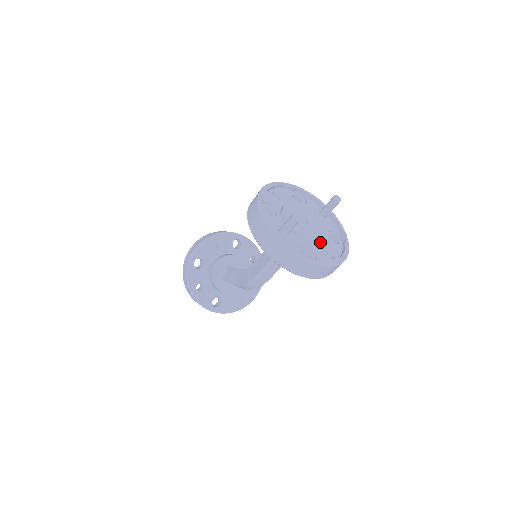
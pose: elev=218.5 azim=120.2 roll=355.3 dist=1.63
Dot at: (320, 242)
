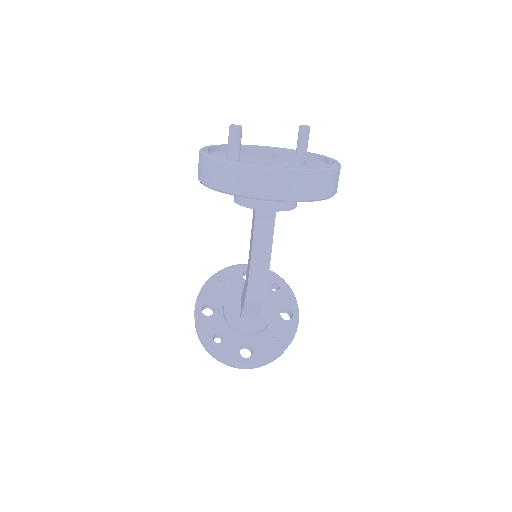
Dot at: (291, 161)
